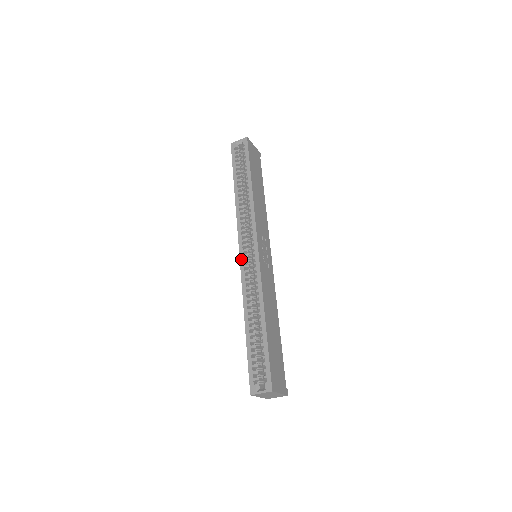
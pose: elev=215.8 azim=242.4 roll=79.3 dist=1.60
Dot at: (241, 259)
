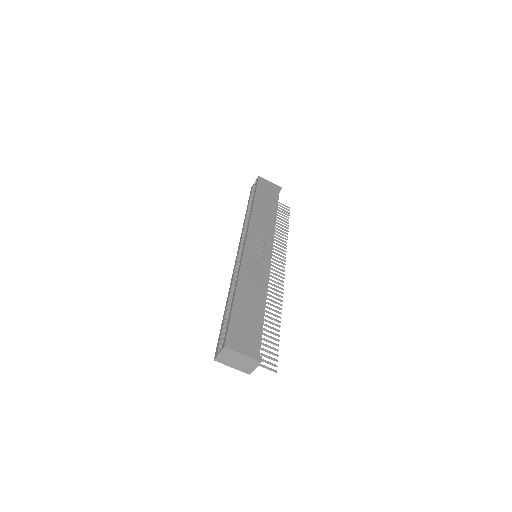
Dot at: (236, 259)
